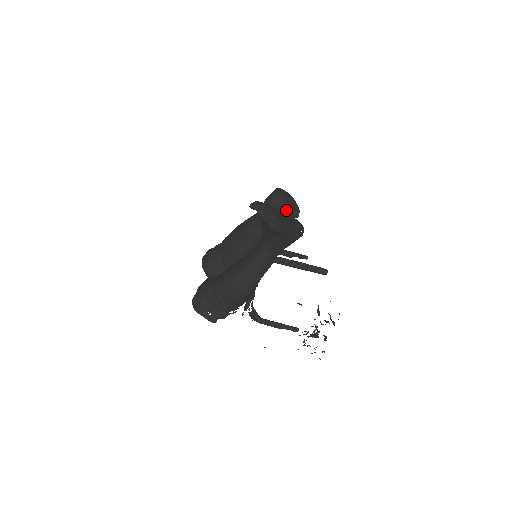
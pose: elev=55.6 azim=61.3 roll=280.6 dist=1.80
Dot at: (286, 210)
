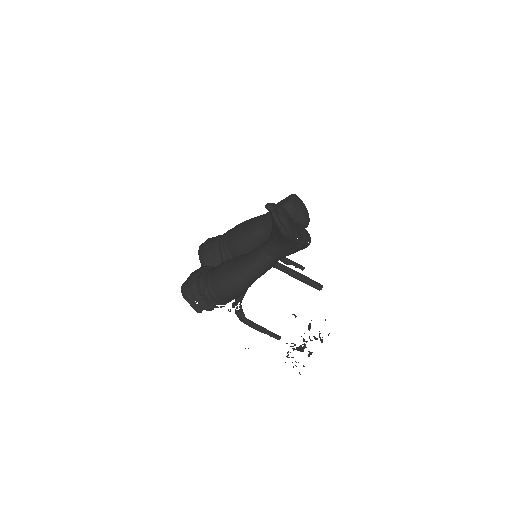
Dot at: (297, 218)
